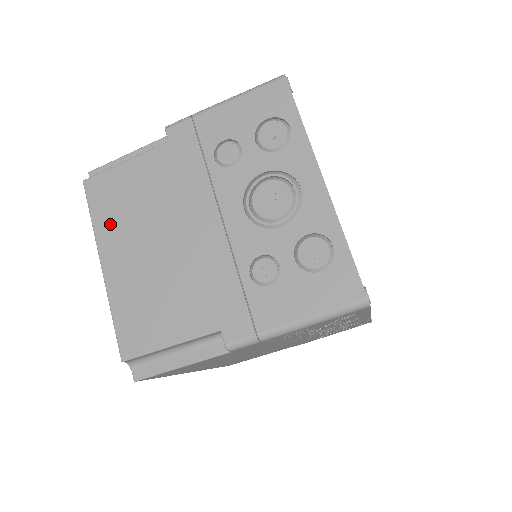
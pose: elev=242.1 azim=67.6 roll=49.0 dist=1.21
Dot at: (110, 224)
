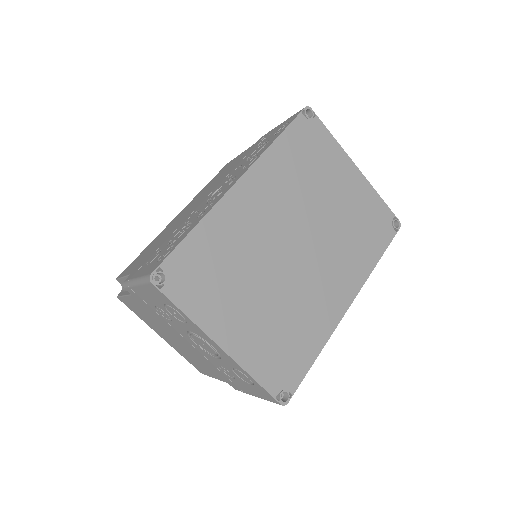
Dot at: (147, 322)
